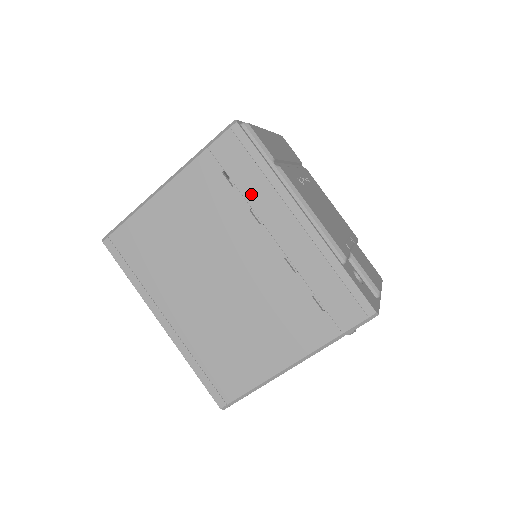
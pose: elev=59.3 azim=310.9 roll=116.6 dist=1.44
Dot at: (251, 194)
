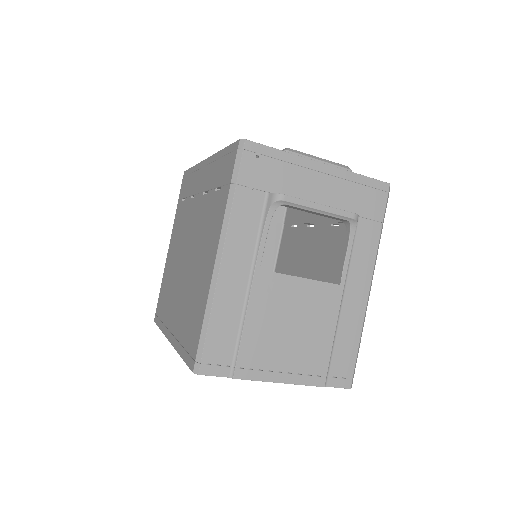
Dot at: (190, 190)
